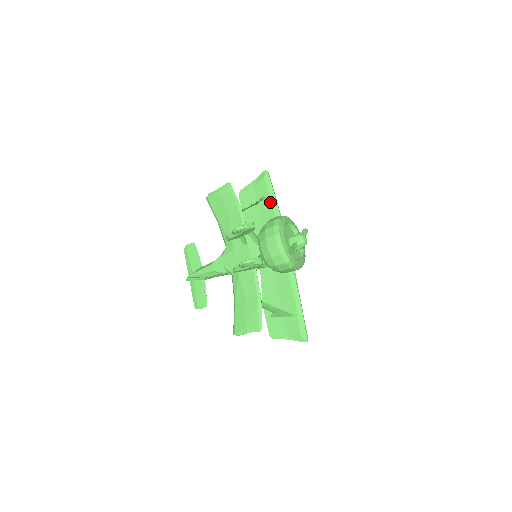
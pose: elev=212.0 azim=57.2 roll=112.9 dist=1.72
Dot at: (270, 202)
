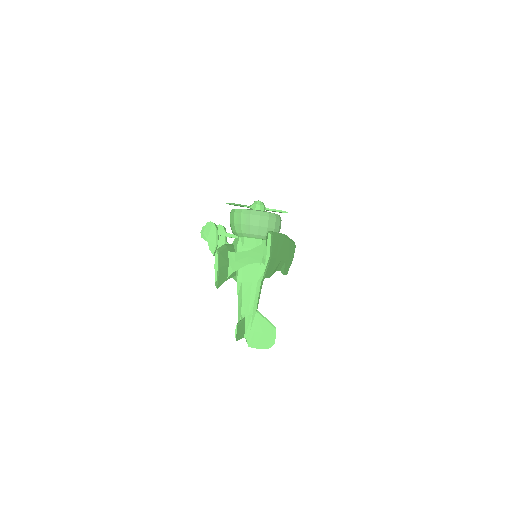
Dot at: occluded
